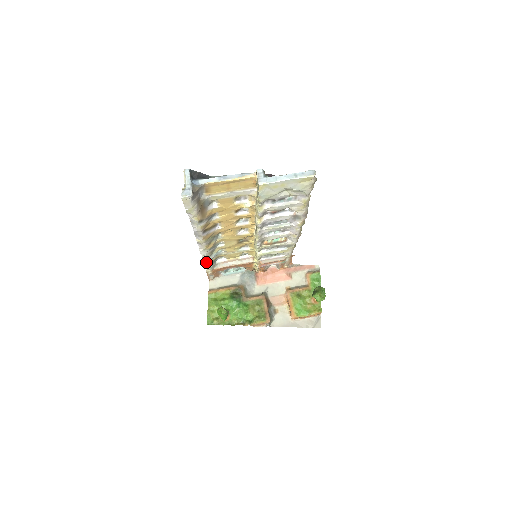
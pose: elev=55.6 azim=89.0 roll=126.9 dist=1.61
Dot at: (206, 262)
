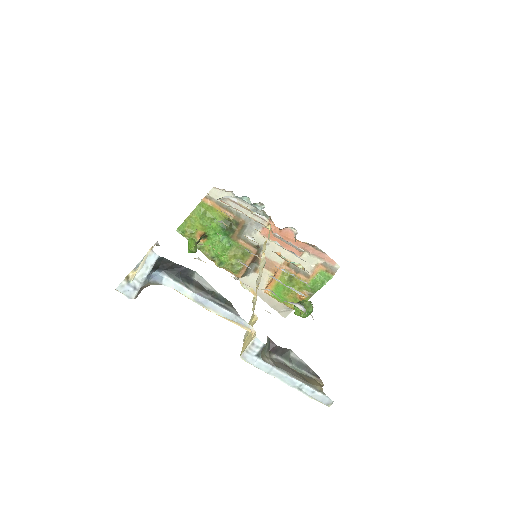
Dot at: occluded
